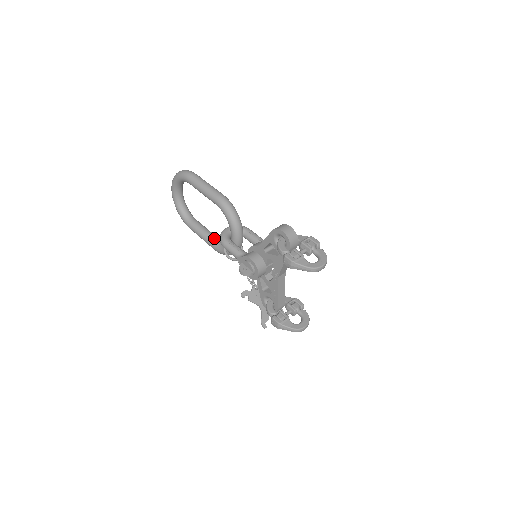
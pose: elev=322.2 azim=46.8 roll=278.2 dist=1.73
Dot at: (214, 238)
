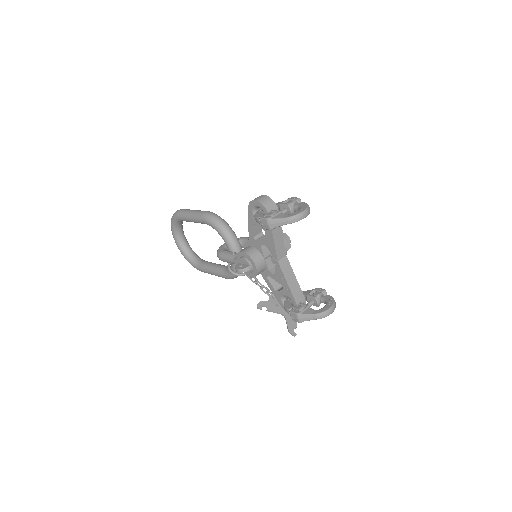
Dot at: (222, 267)
